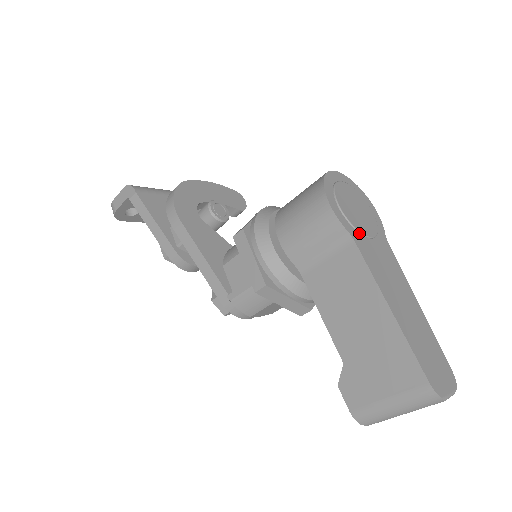
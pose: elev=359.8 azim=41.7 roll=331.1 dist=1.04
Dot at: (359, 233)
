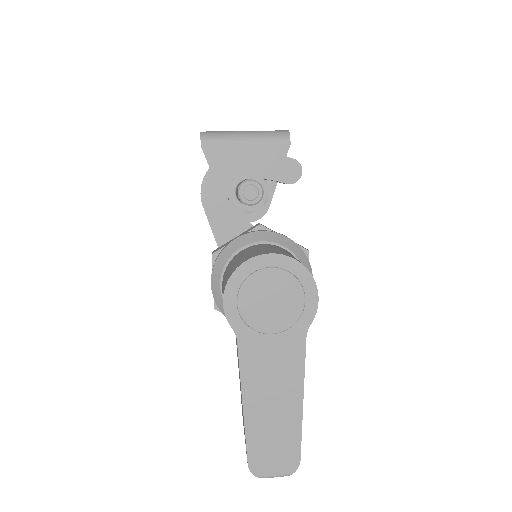
Dot at: (253, 330)
